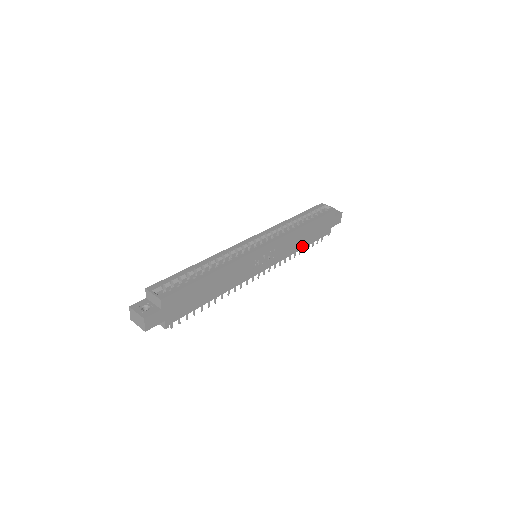
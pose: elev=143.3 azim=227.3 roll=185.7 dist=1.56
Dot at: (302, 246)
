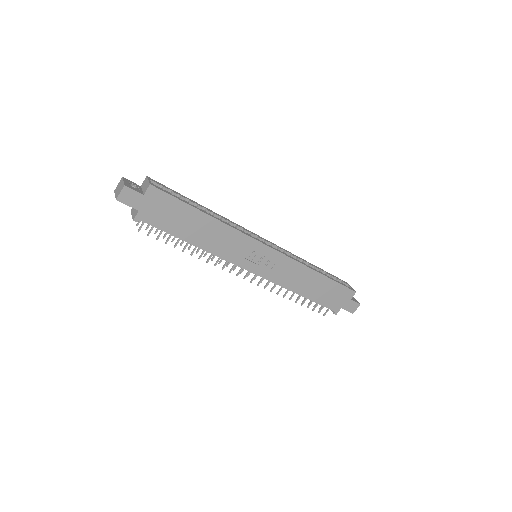
Dot at: (303, 293)
